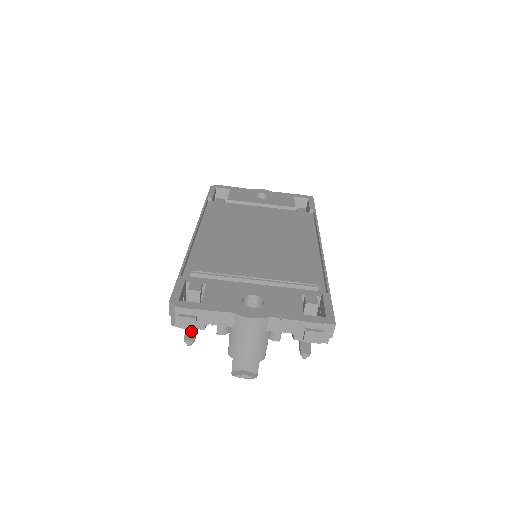
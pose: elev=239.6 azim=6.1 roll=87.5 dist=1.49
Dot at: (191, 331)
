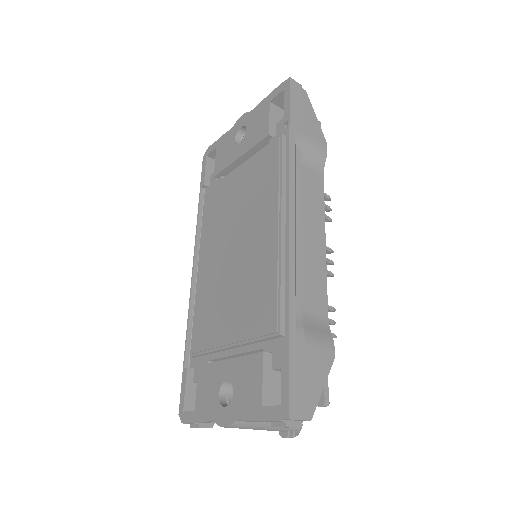
Dot at: occluded
